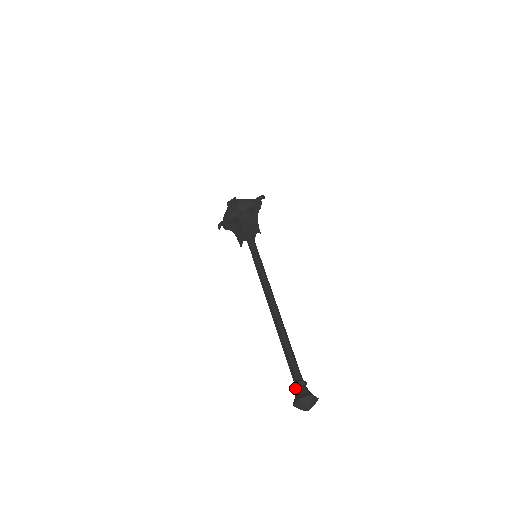
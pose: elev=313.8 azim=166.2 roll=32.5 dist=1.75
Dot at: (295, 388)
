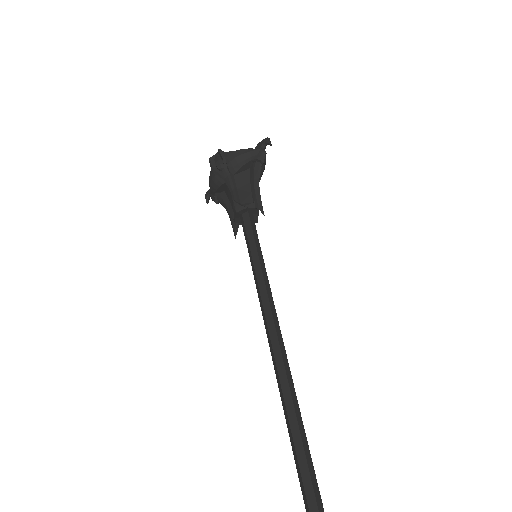
Dot at: out of frame
